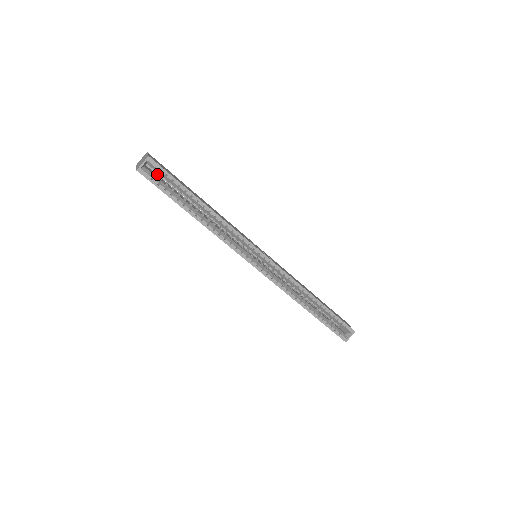
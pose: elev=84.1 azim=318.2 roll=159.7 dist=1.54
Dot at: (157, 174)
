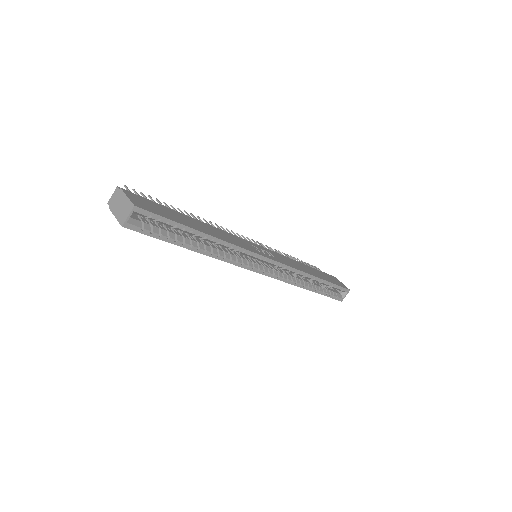
Dot at: occluded
